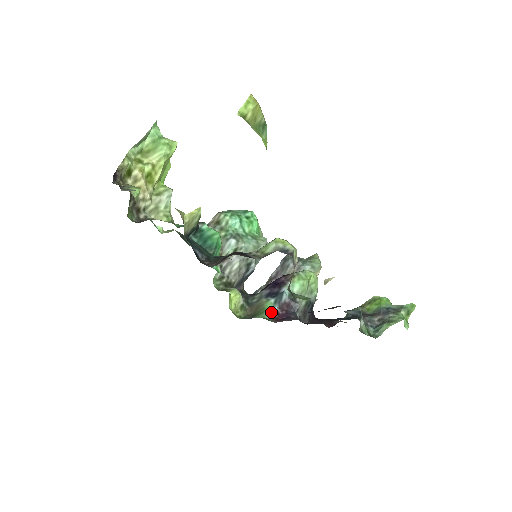
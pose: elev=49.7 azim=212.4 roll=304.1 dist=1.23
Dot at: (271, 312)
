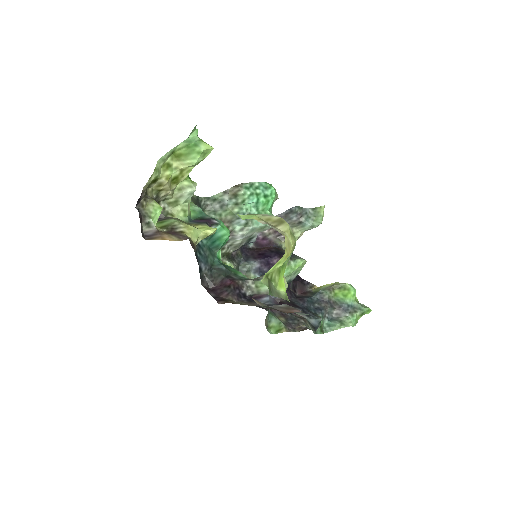
Dot at: occluded
